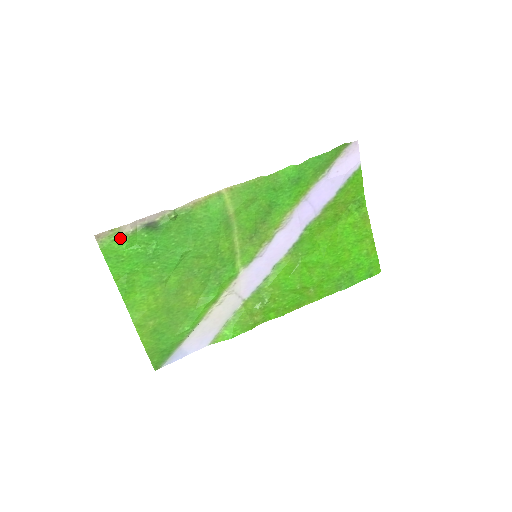
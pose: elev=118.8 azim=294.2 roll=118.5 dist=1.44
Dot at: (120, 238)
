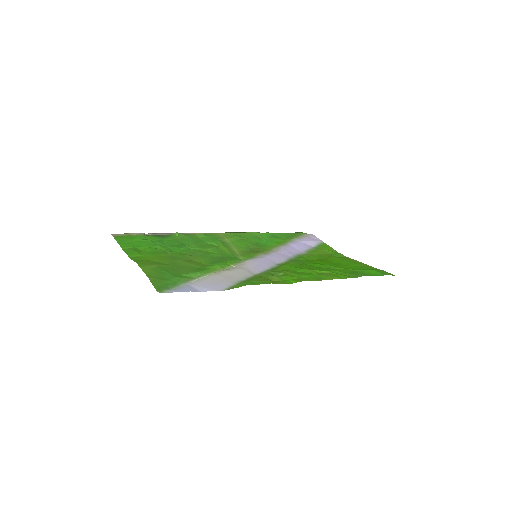
Dot at: (132, 236)
